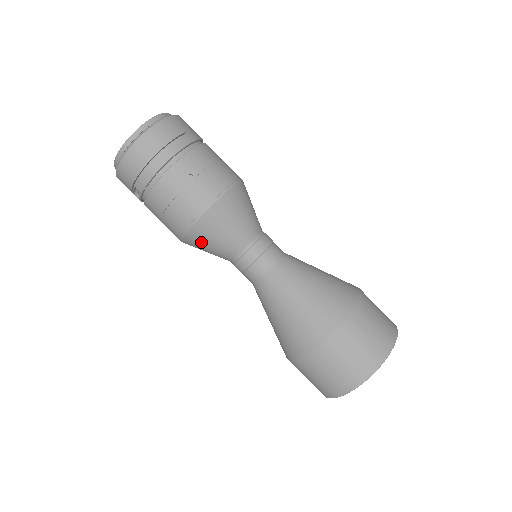
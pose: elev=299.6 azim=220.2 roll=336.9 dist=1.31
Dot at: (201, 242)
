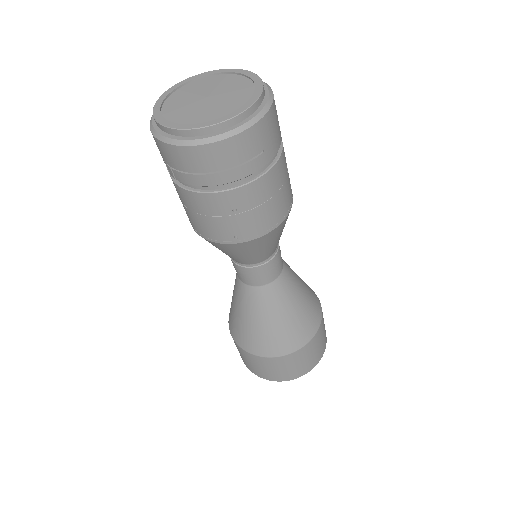
Dot at: occluded
